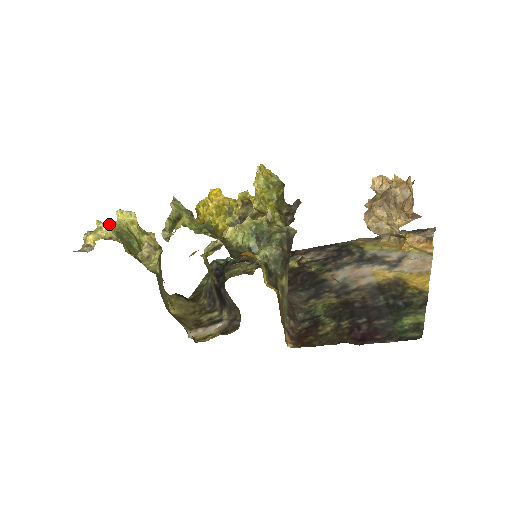
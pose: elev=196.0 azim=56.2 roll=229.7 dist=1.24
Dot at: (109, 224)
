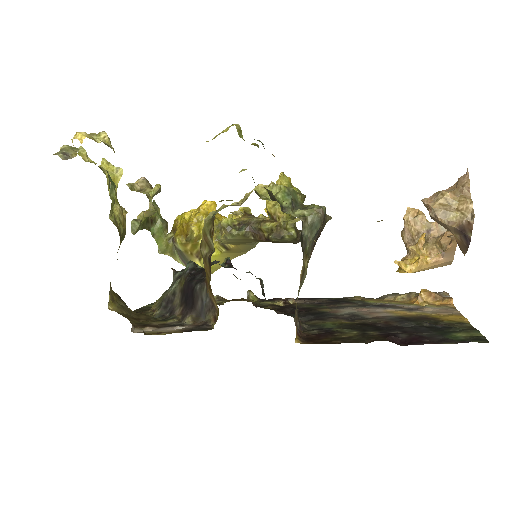
Dot at: occluded
